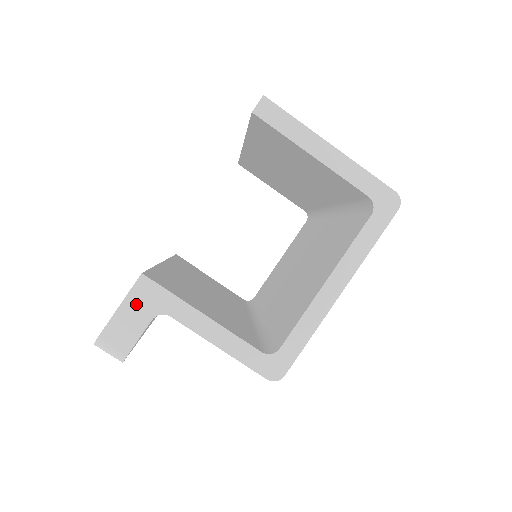
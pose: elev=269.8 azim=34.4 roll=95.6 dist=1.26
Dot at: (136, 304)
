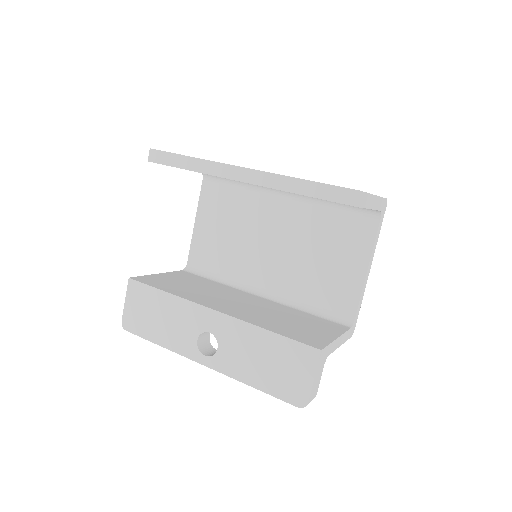
Dot at: (319, 368)
